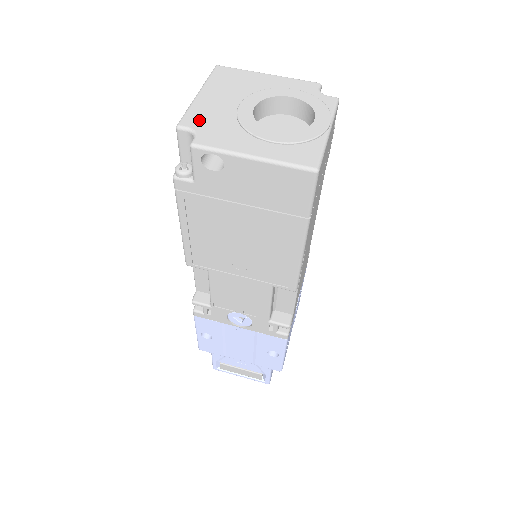
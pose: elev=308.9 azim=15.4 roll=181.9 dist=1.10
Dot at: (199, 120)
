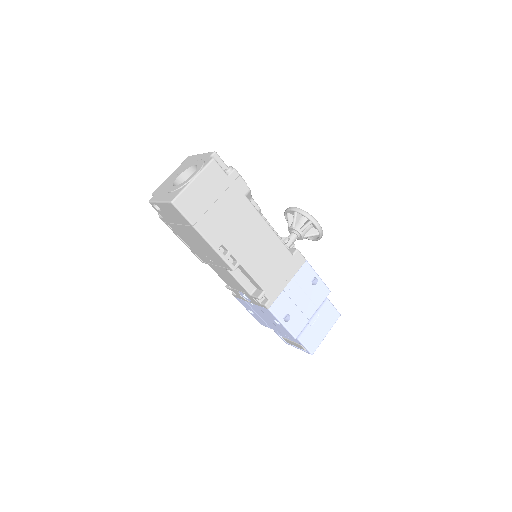
Dot at: (159, 189)
